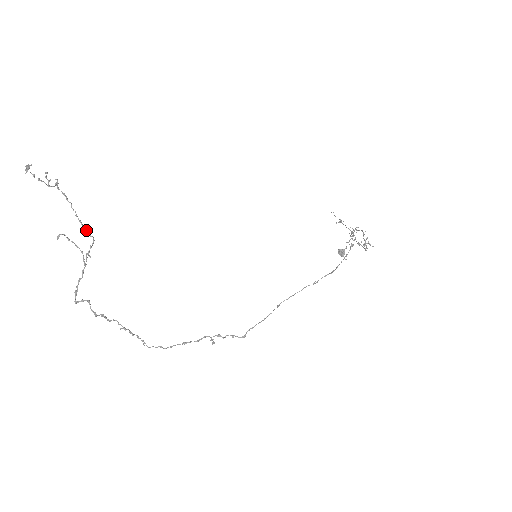
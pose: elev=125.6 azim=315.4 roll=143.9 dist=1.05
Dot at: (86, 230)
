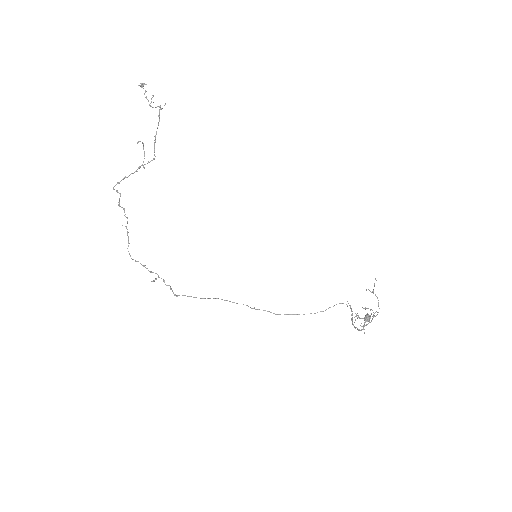
Dot at: occluded
